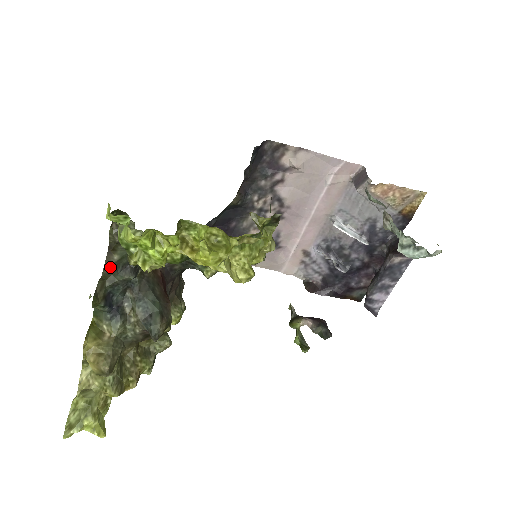
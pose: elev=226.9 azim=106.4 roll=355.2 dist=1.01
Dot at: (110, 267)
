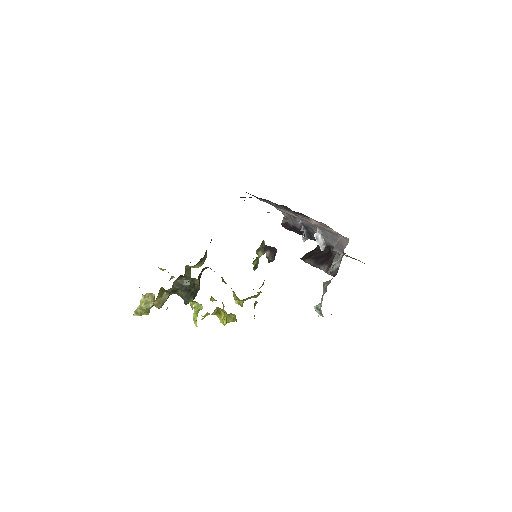
Dot at: (179, 282)
